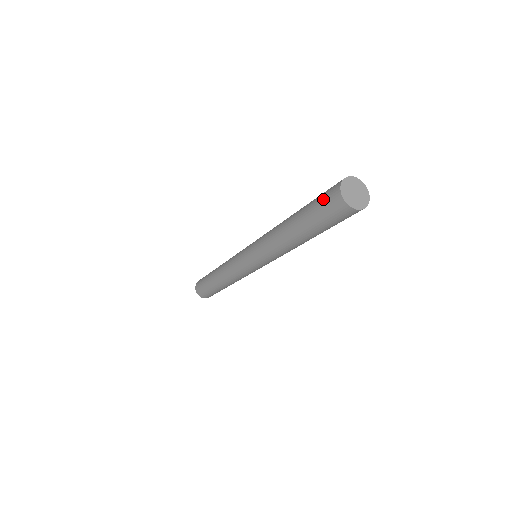
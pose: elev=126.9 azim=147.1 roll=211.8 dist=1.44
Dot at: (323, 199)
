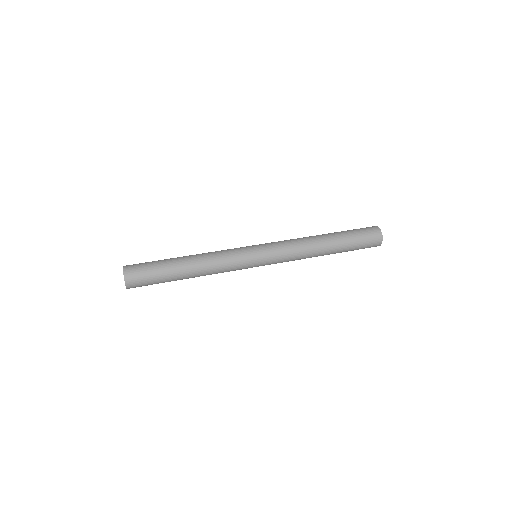
Dot at: (364, 229)
